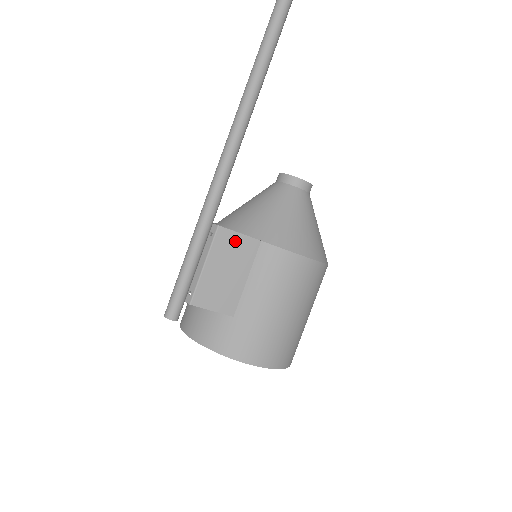
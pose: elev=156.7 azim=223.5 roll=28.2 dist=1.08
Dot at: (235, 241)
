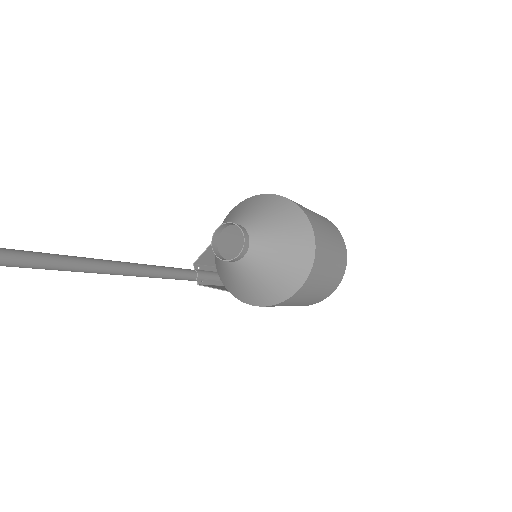
Dot at: occluded
